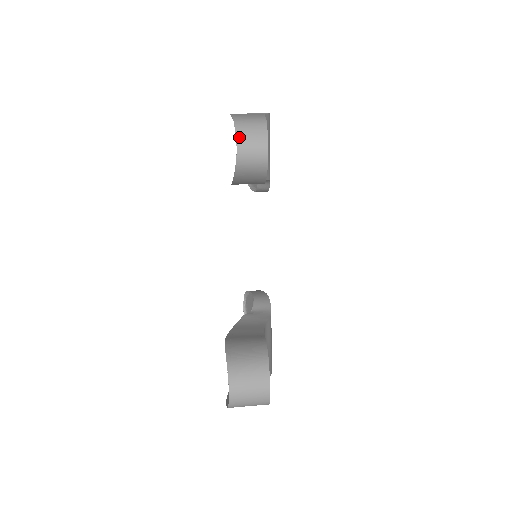
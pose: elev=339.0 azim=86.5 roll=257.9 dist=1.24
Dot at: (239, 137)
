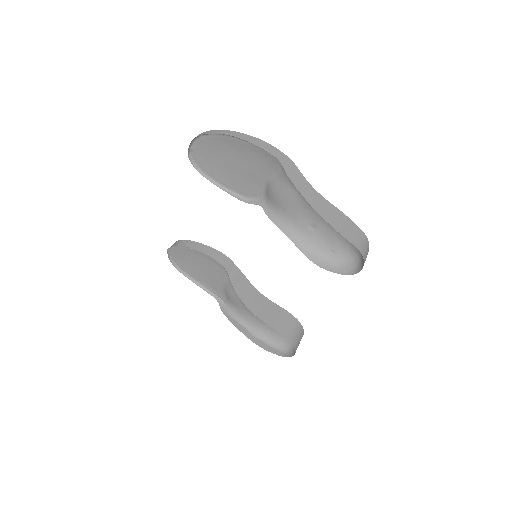
Dot at: occluded
